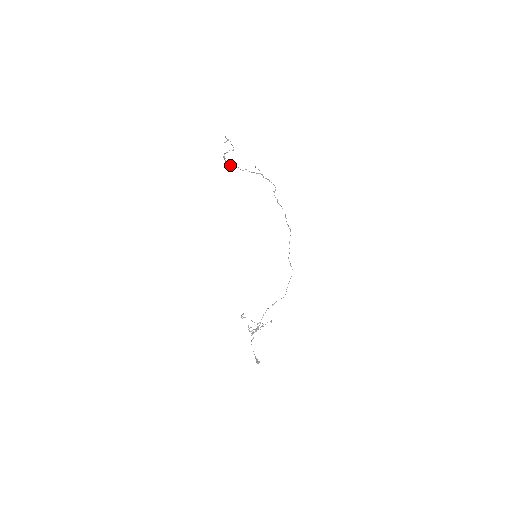
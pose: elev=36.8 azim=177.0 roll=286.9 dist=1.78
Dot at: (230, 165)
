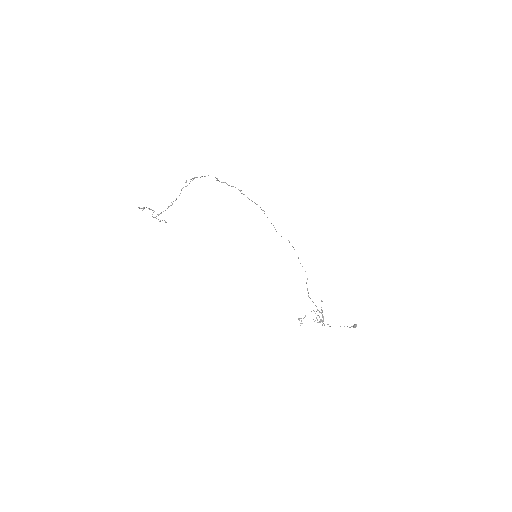
Dot at: (164, 220)
